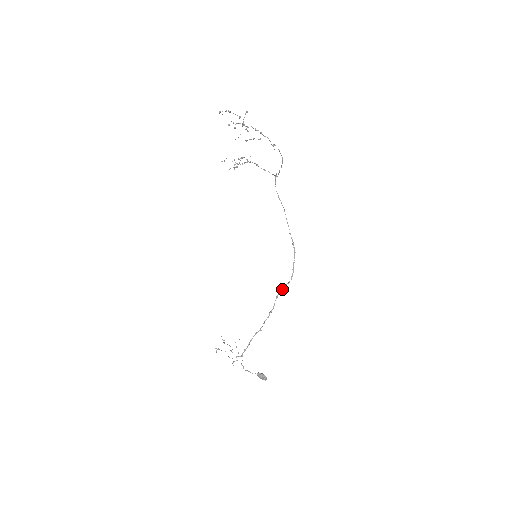
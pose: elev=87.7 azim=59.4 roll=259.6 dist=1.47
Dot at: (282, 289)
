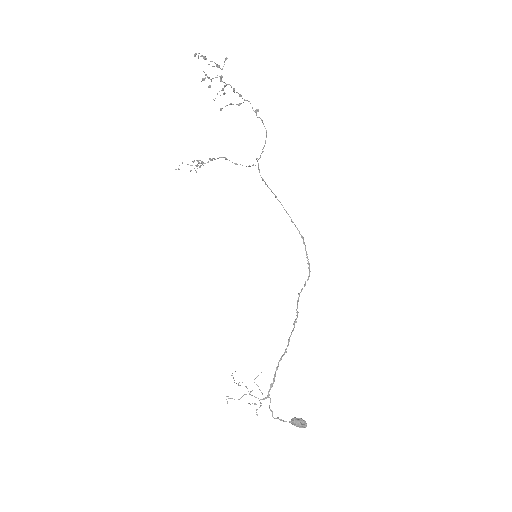
Dot at: (302, 289)
